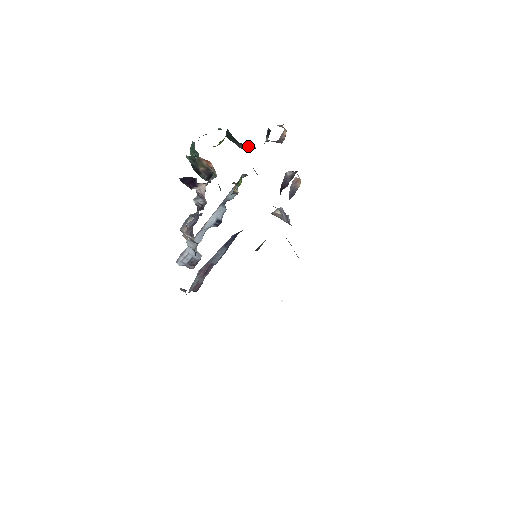
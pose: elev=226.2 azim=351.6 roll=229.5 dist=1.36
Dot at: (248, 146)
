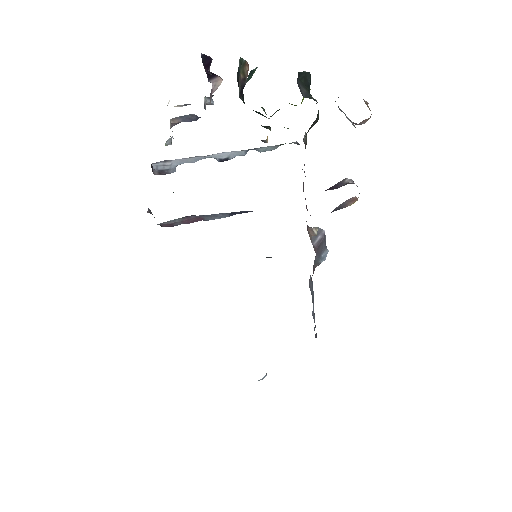
Dot at: occluded
